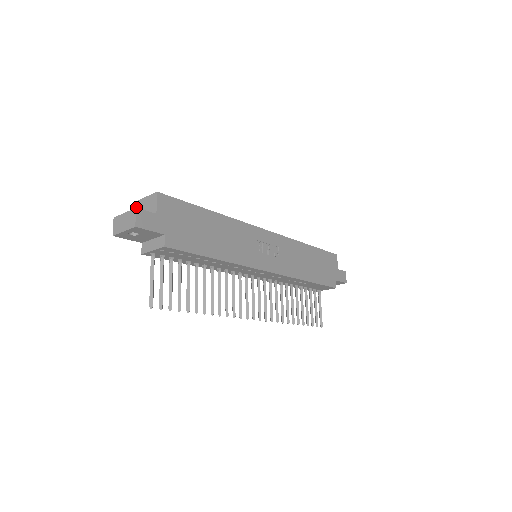
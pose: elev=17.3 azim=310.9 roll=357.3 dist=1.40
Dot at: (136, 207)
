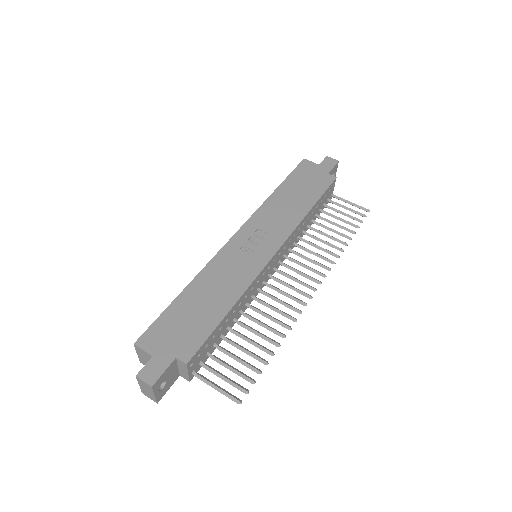
Dot at: (144, 364)
